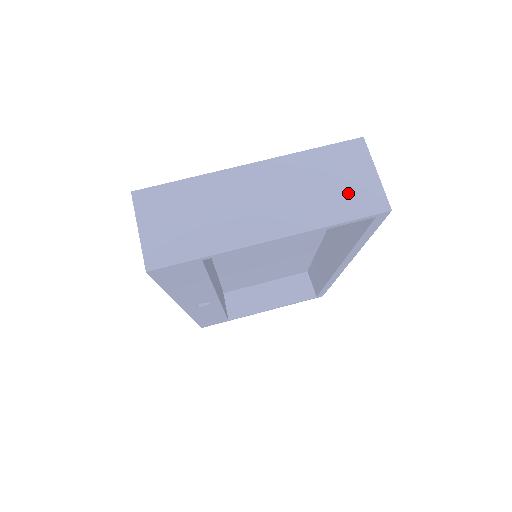
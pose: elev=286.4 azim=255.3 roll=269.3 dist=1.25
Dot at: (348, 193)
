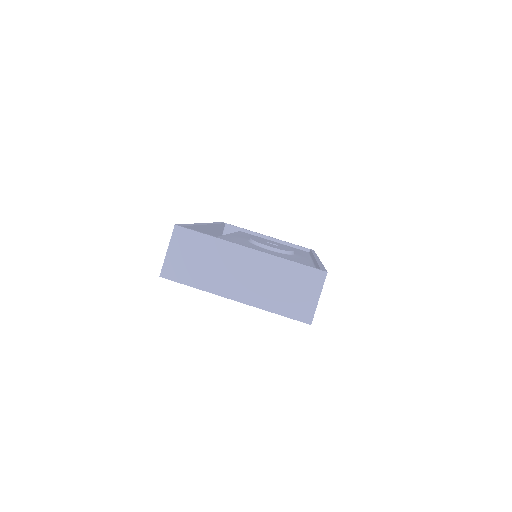
Dot at: (294, 300)
